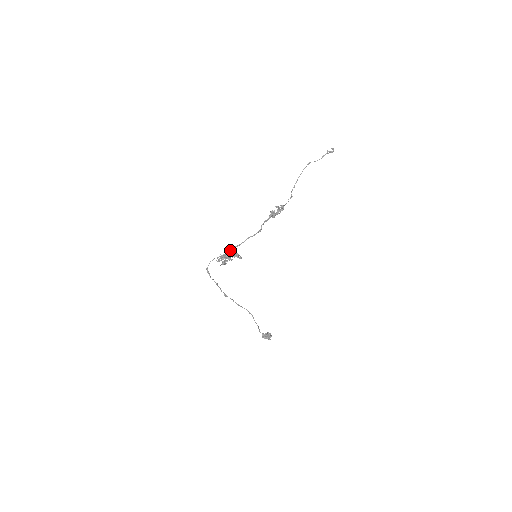
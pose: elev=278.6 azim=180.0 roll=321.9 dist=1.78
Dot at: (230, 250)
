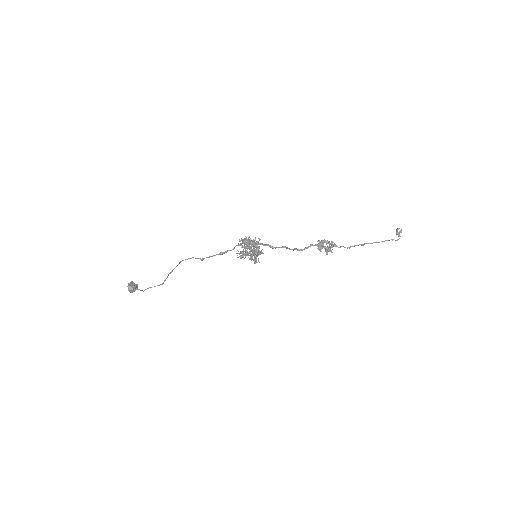
Dot at: (261, 244)
